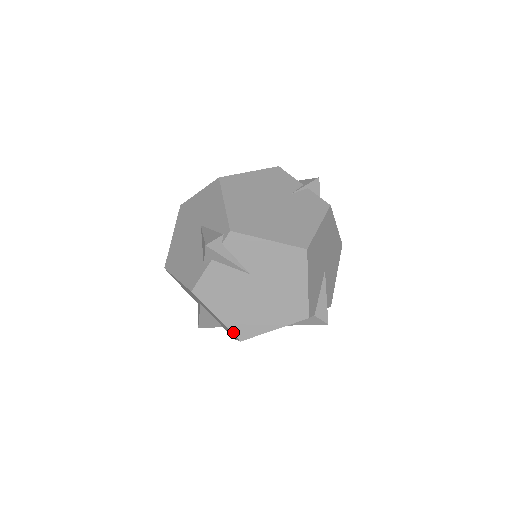
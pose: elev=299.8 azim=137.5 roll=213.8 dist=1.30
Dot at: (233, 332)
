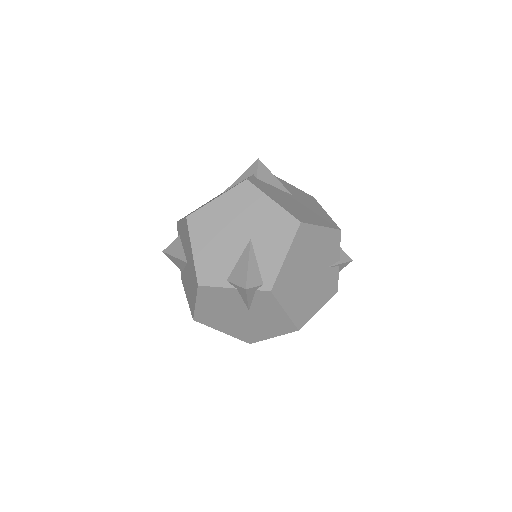
Dot at: (195, 315)
